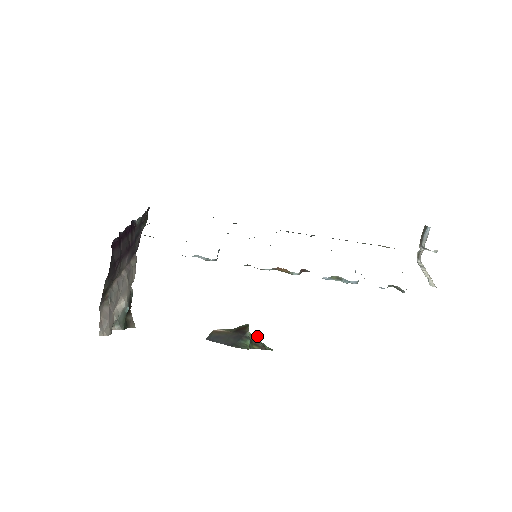
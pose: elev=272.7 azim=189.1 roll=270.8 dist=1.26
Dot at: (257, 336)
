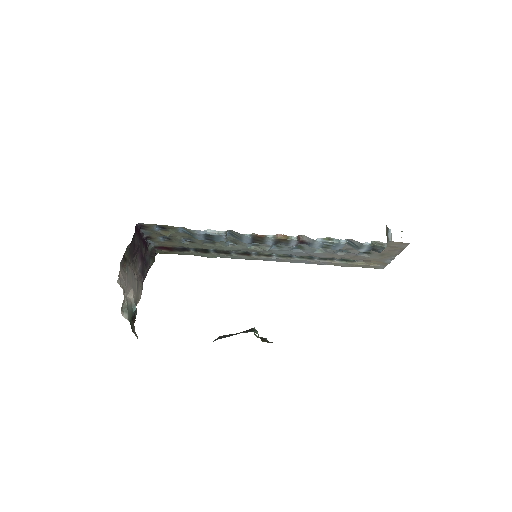
Dot at: (263, 338)
